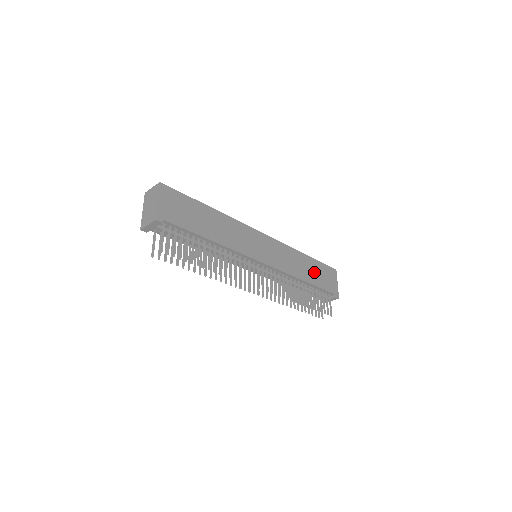
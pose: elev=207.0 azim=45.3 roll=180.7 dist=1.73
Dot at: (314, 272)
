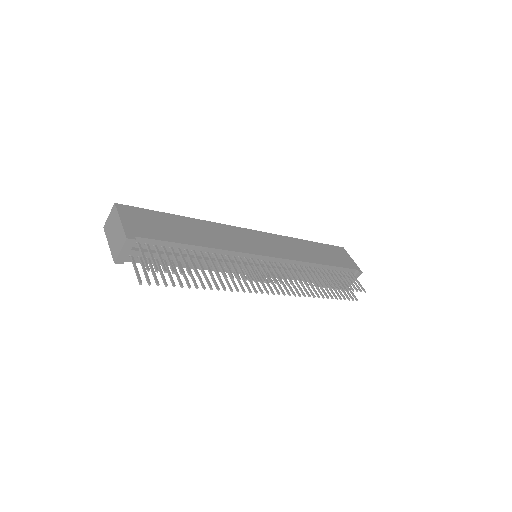
Dot at: (323, 254)
